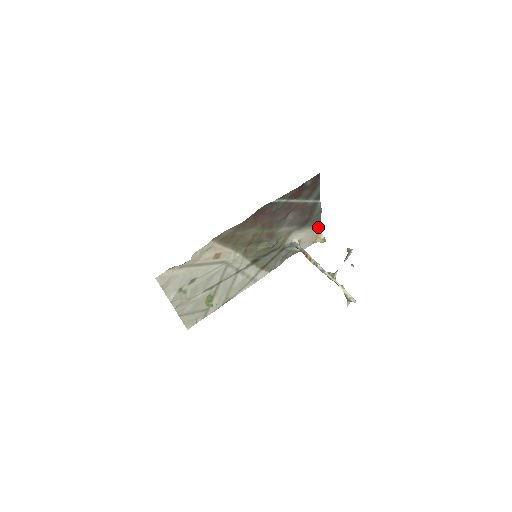
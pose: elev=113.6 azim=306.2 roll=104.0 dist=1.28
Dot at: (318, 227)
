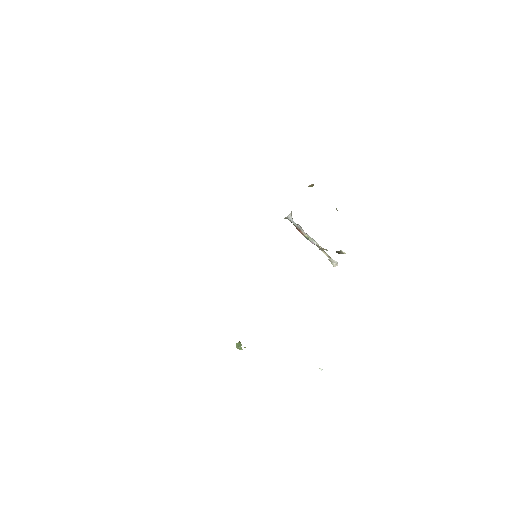
Dot at: occluded
